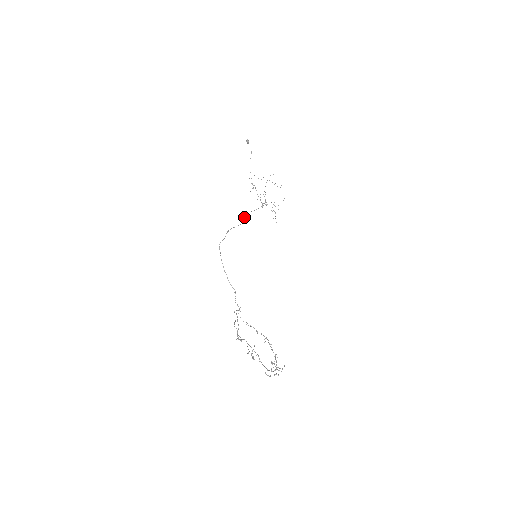
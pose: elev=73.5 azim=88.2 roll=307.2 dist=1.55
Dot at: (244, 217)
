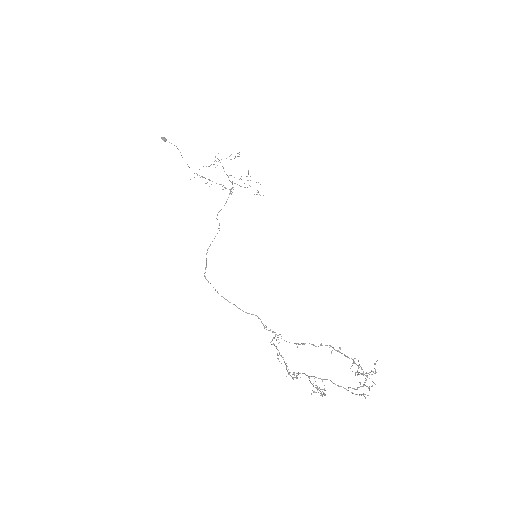
Dot at: occluded
